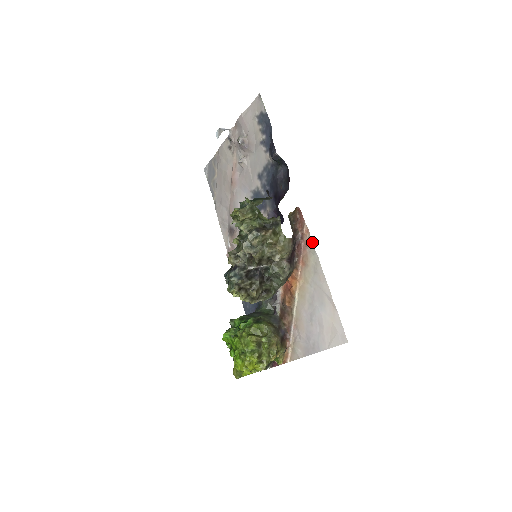
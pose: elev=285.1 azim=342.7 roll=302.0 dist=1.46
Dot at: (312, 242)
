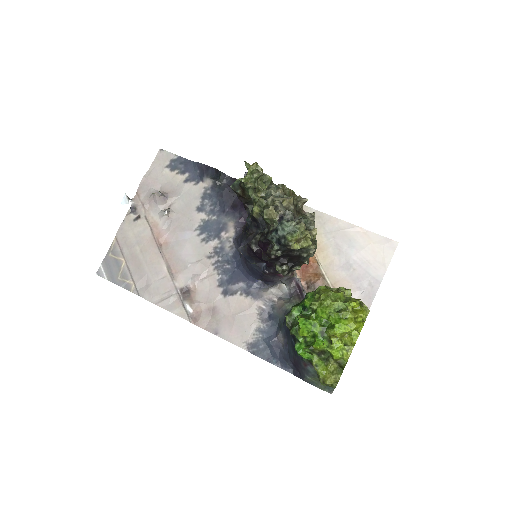
Dot at: occluded
